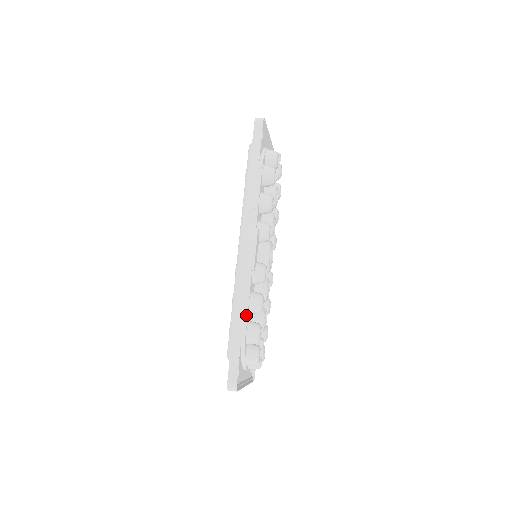
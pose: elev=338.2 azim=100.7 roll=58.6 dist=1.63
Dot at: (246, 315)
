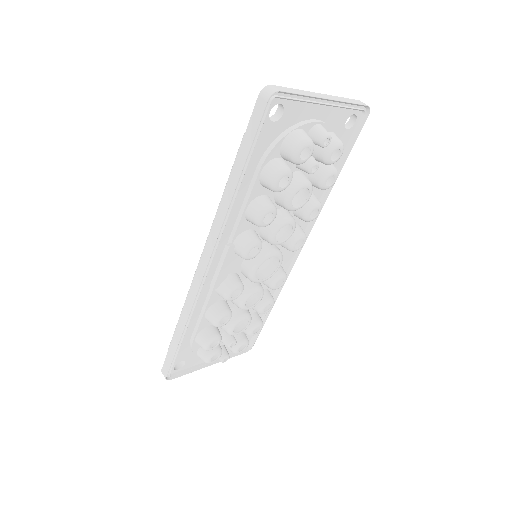
Dot at: (198, 324)
